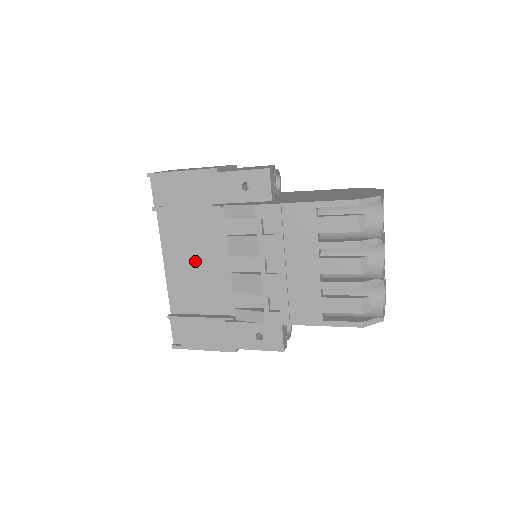
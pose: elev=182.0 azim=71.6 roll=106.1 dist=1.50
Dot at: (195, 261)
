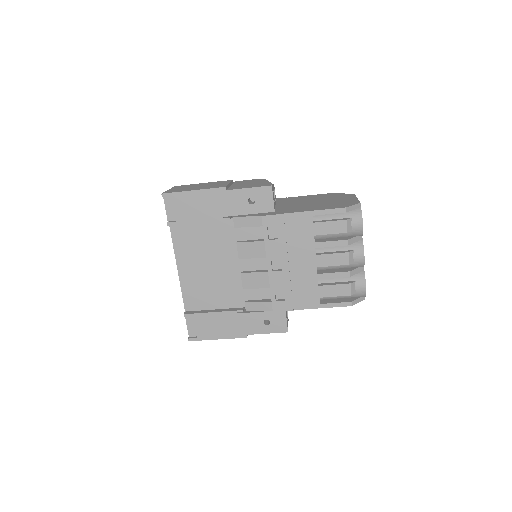
Dot at: (206, 265)
